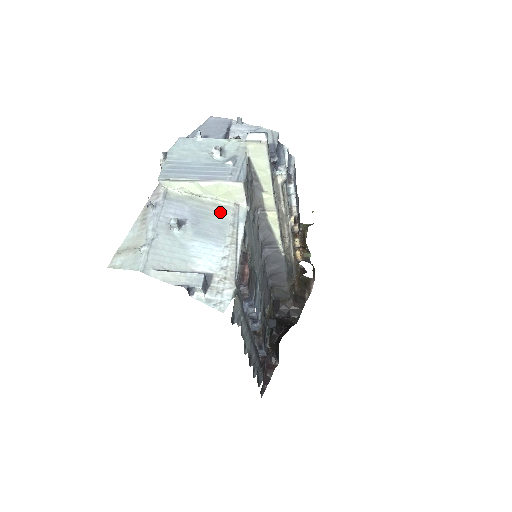
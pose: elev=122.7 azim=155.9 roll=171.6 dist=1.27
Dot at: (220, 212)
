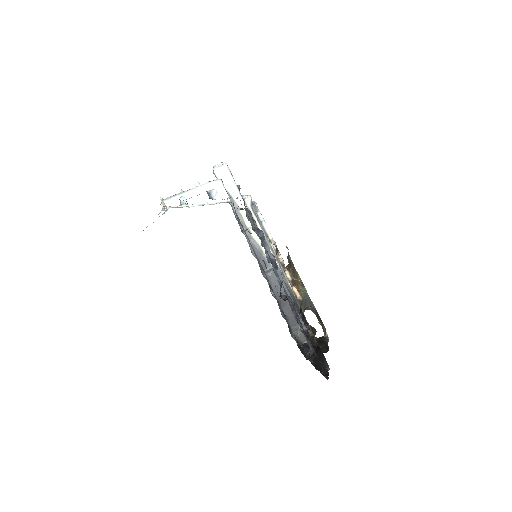
Dot at: occluded
